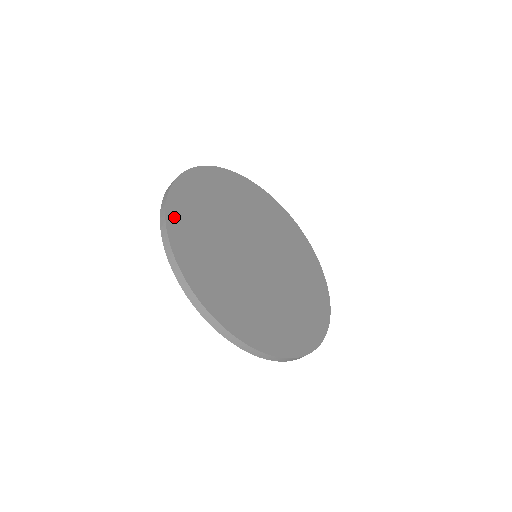
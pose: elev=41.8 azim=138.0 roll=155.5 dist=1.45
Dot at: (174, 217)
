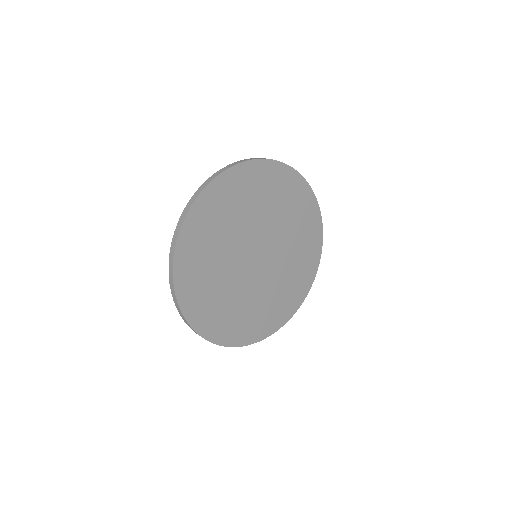
Dot at: (181, 264)
